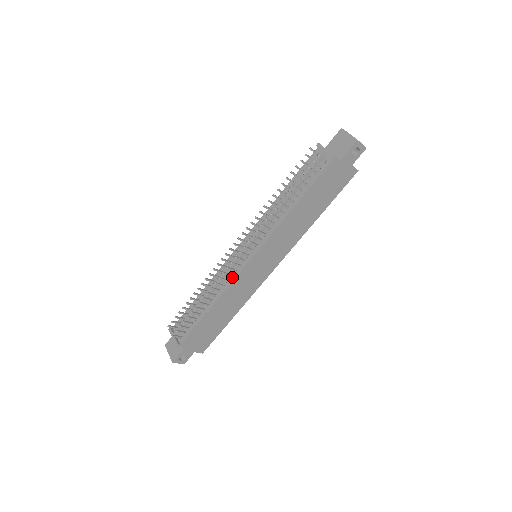
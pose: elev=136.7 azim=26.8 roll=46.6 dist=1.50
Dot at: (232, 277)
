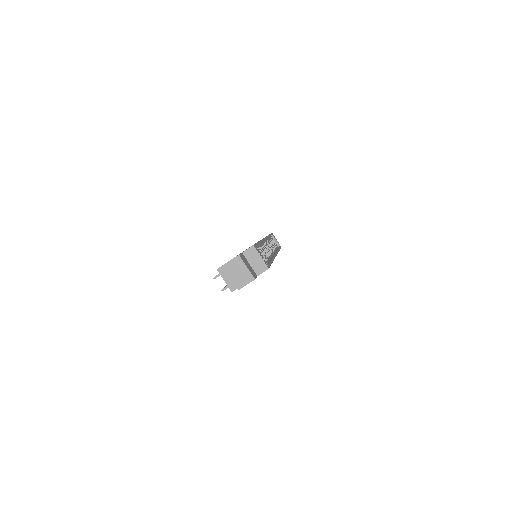
Dot at: occluded
